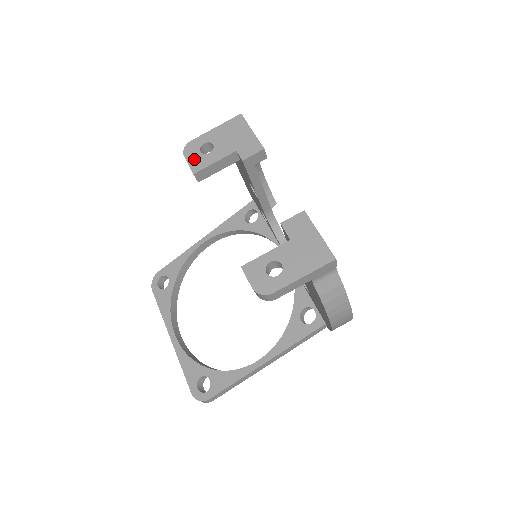
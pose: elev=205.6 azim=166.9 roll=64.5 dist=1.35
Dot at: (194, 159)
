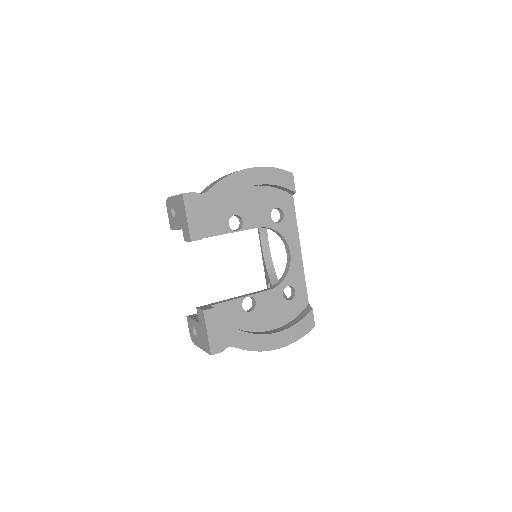
Dot at: (170, 217)
